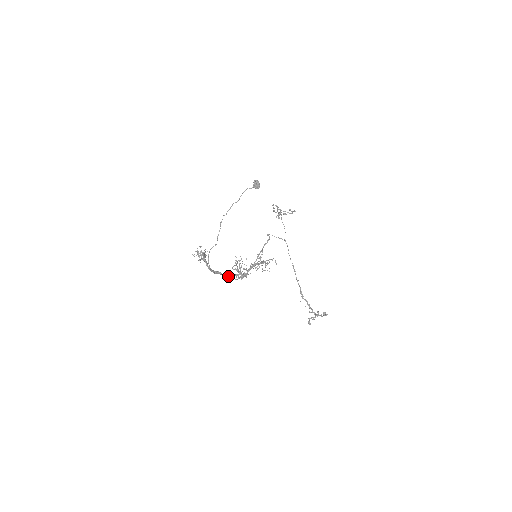
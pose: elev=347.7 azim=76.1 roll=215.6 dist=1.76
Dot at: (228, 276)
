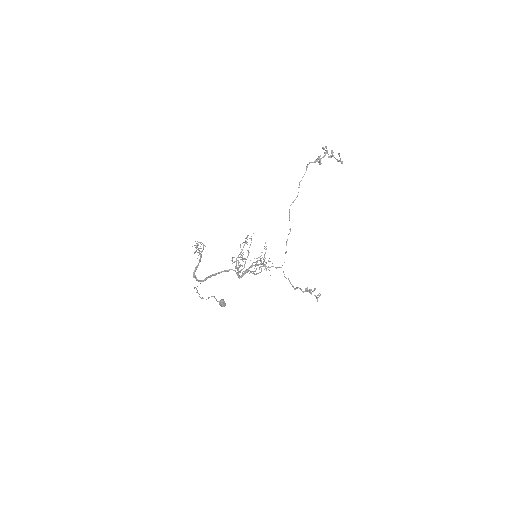
Dot at: (224, 271)
